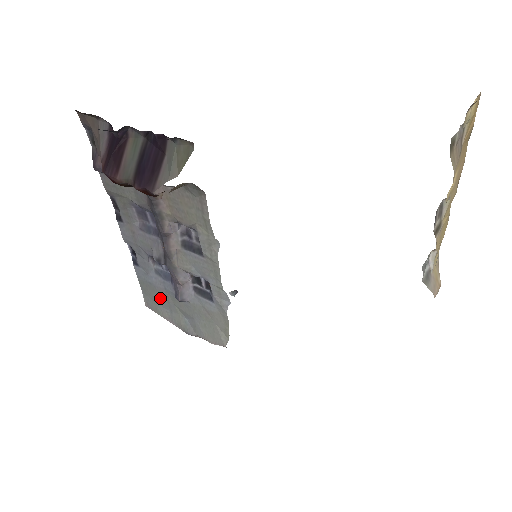
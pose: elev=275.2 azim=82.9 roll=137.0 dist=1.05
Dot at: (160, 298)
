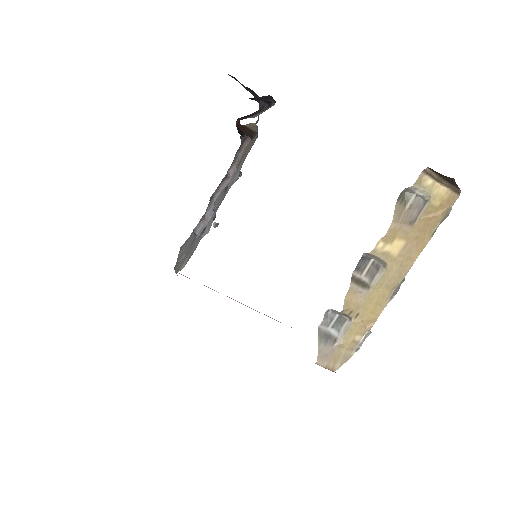
Dot at: (190, 239)
